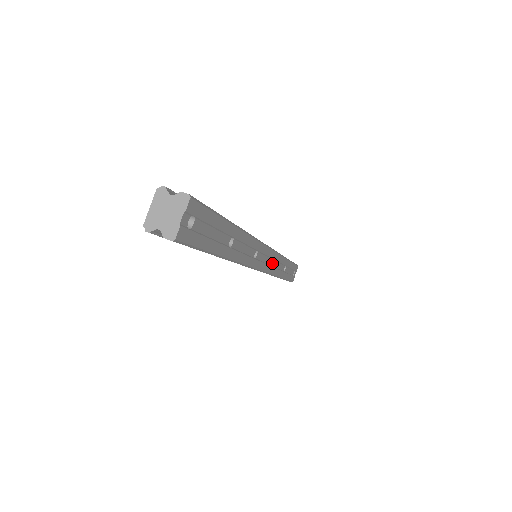
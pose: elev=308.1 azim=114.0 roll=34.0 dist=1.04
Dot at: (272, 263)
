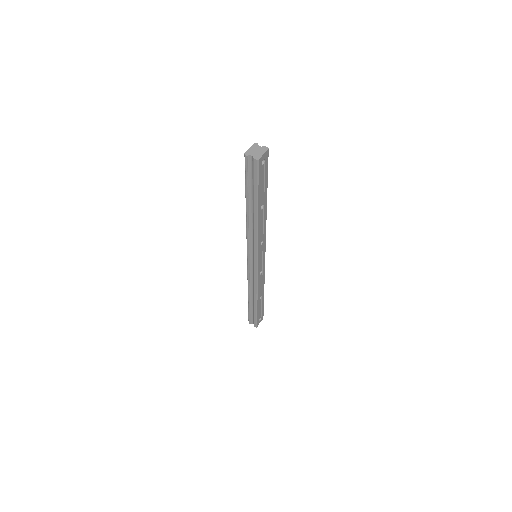
Dot at: (260, 274)
